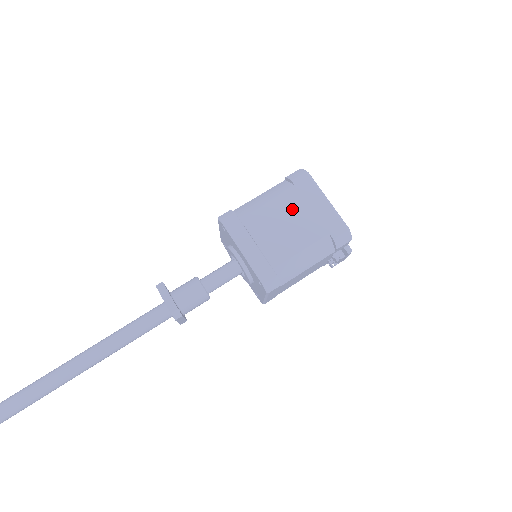
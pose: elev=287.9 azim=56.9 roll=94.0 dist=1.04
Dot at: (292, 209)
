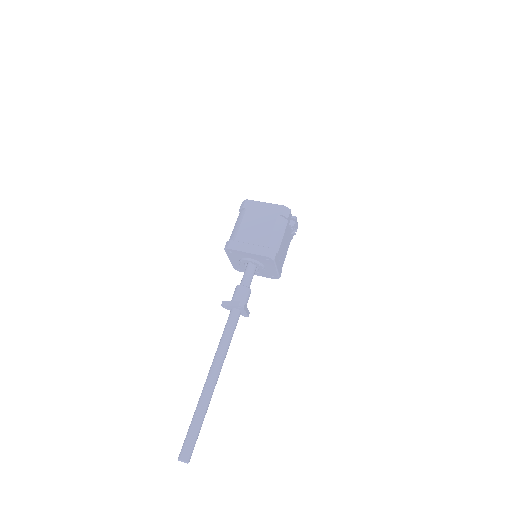
Dot at: (253, 218)
